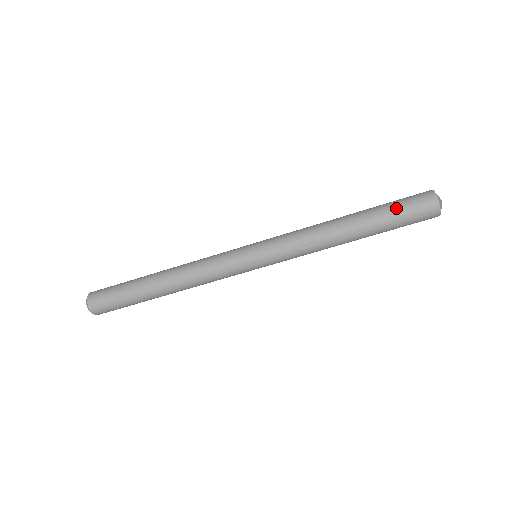
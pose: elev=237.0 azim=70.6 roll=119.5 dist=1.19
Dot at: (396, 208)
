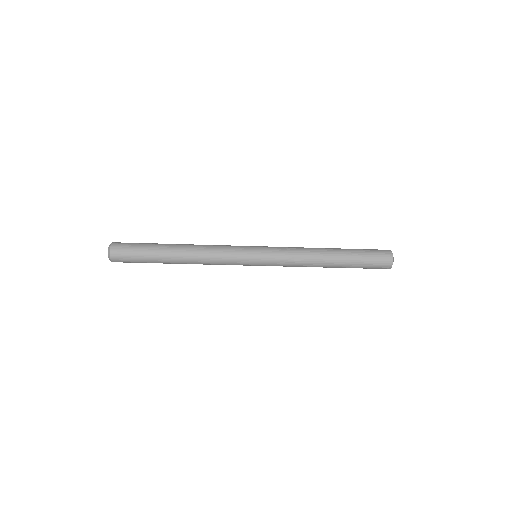
Dot at: (365, 253)
